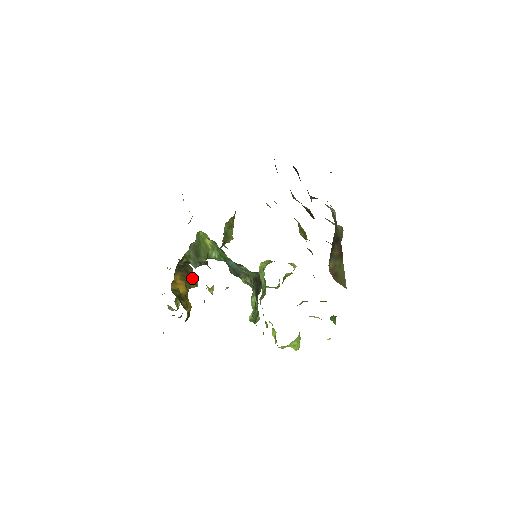
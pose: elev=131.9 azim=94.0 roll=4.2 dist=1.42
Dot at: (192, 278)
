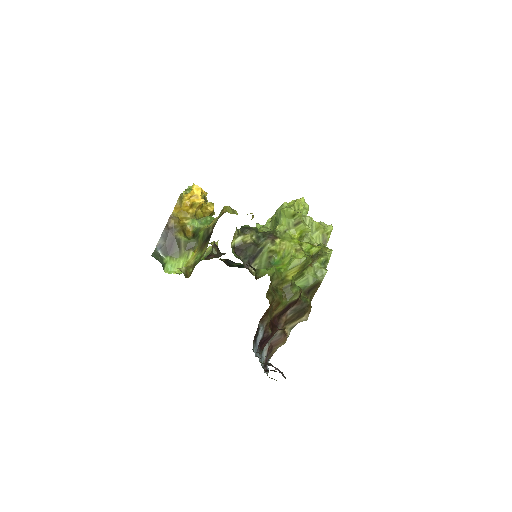
Dot at: occluded
